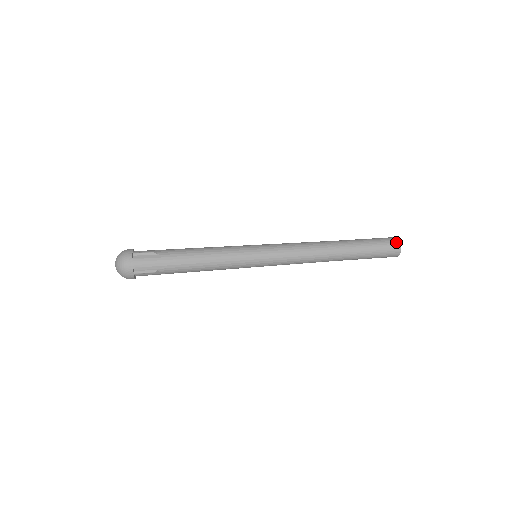
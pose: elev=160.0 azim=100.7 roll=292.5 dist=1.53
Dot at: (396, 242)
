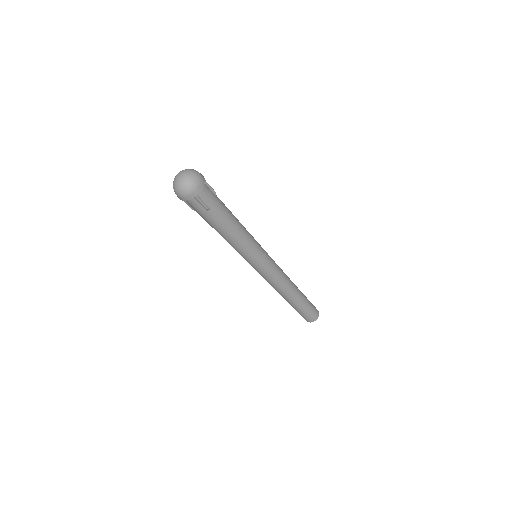
Dot at: (318, 311)
